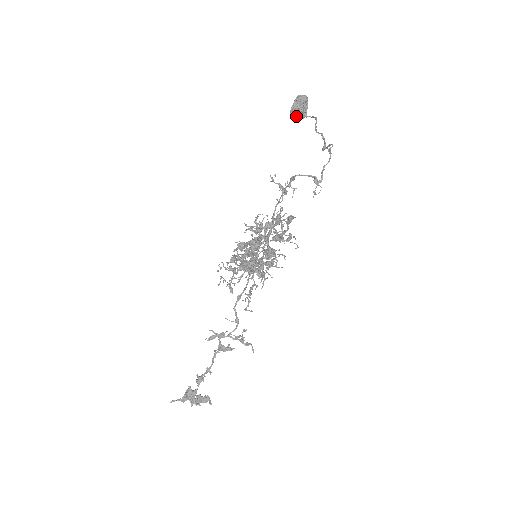
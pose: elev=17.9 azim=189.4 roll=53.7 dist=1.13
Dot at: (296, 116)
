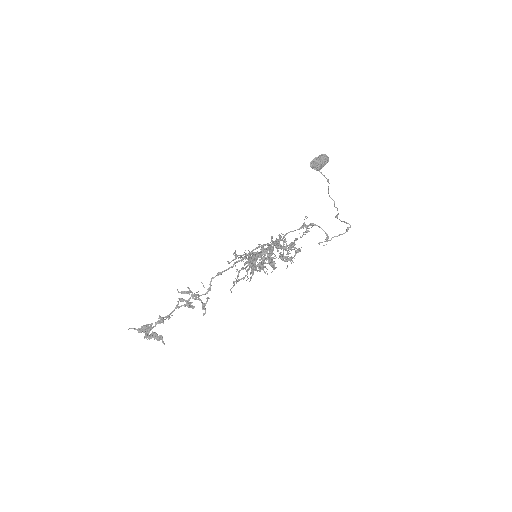
Dot at: (315, 166)
